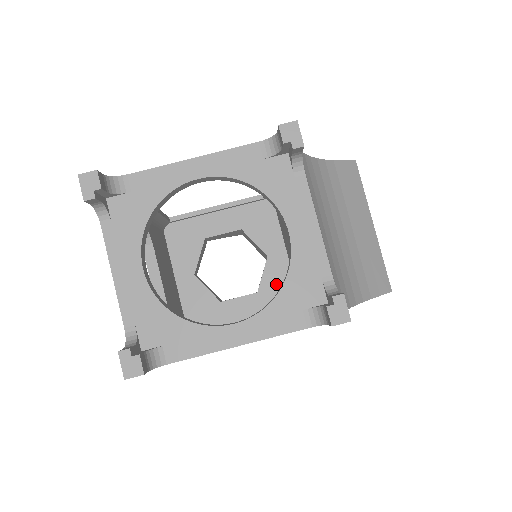
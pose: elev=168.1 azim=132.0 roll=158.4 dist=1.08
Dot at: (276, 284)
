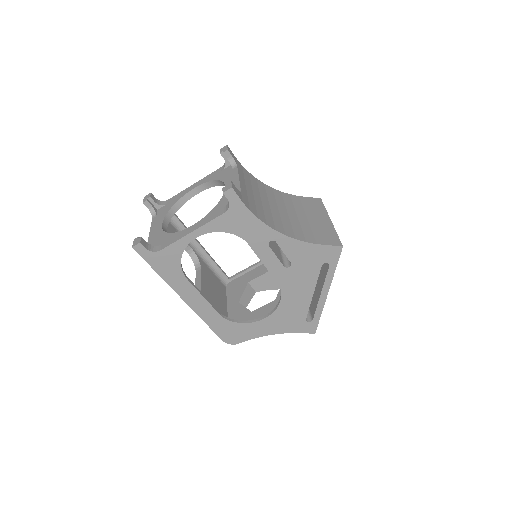
Dot at: occluded
